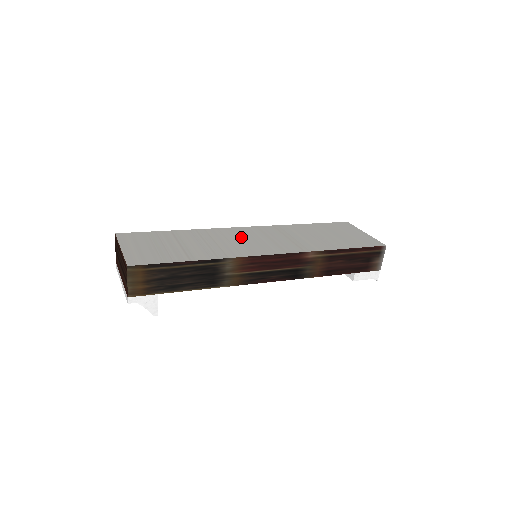
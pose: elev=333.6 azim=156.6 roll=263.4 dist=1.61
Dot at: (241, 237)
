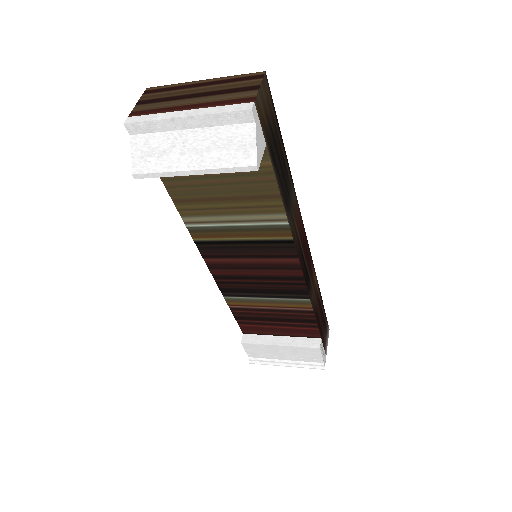
Dot at: occluded
